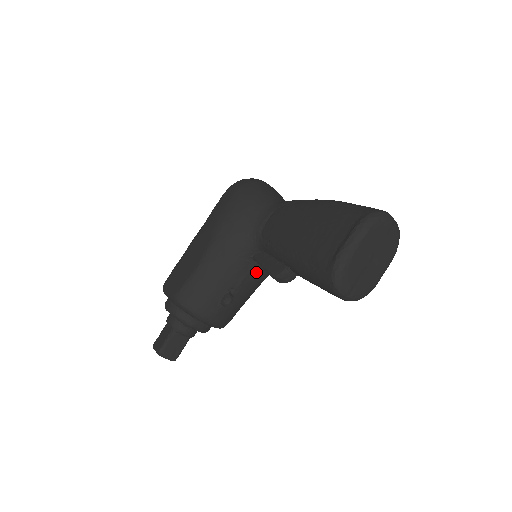
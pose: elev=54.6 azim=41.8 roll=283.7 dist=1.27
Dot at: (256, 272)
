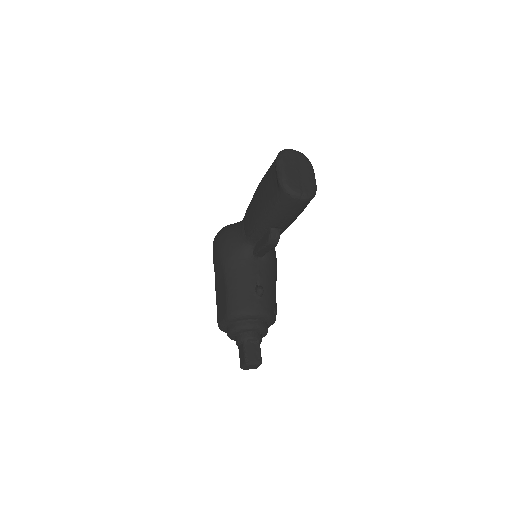
Dot at: (264, 265)
